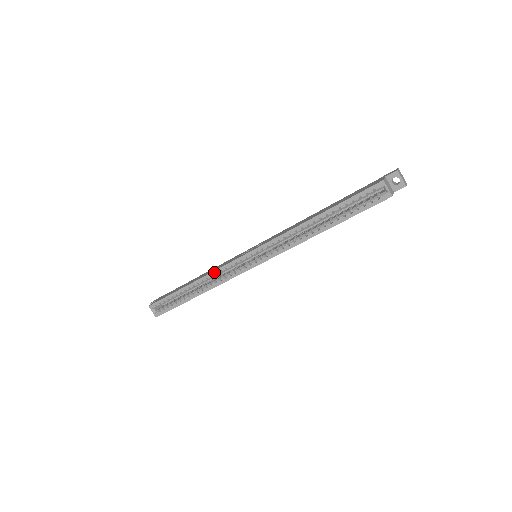
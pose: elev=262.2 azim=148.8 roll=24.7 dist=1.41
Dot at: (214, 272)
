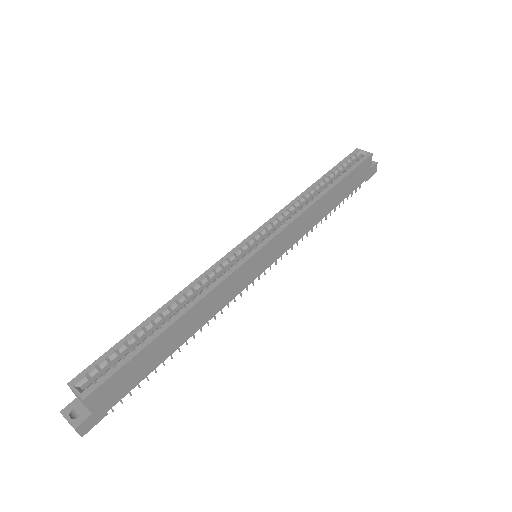
Dot at: (201, 276)
